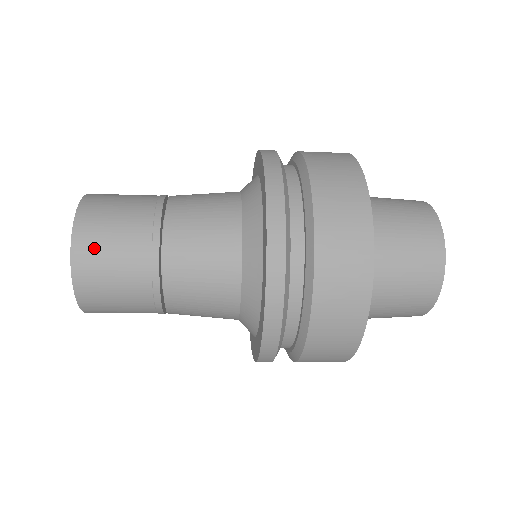
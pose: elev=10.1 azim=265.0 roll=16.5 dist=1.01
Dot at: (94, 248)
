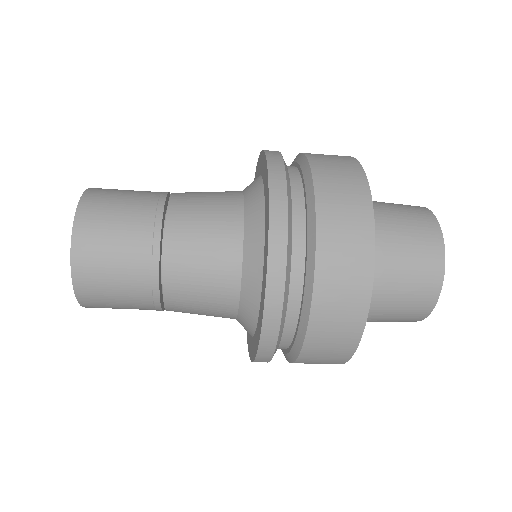
Dot at: (109, 190)
